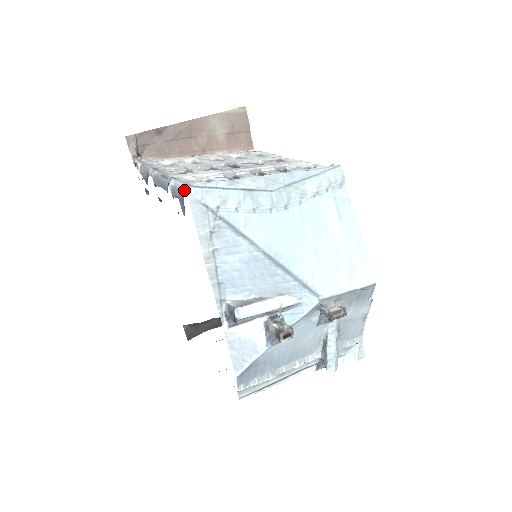
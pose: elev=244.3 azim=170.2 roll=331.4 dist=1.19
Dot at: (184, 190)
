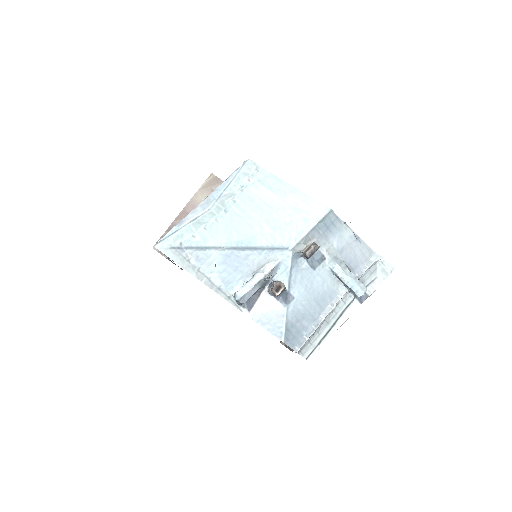
Dot at: occluded
